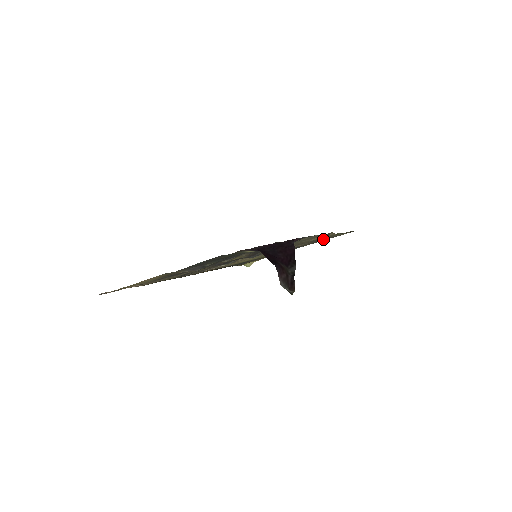
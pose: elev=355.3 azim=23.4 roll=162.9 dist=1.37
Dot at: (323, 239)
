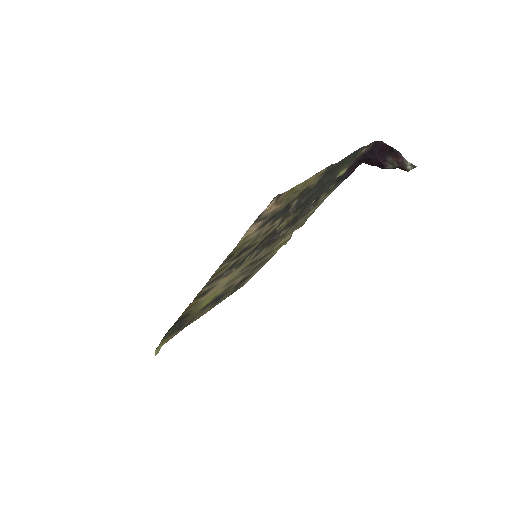
Dot at: occluded
